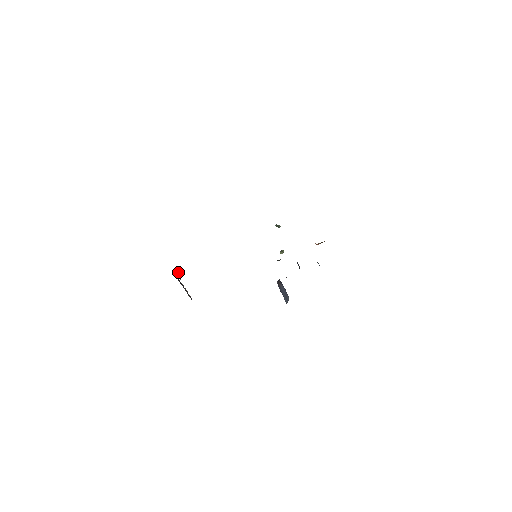
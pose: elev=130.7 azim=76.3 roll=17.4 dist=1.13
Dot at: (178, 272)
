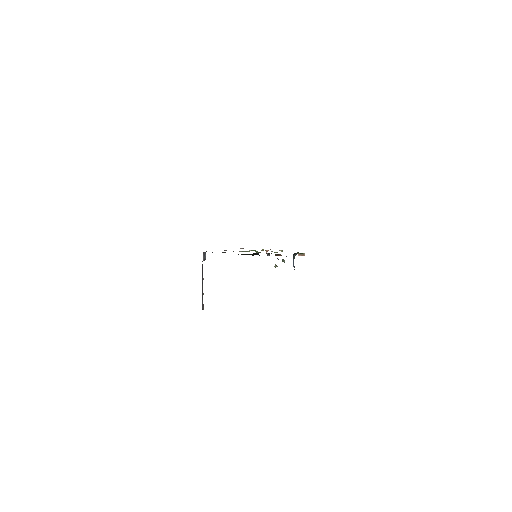
Dot at: (205, 259)
